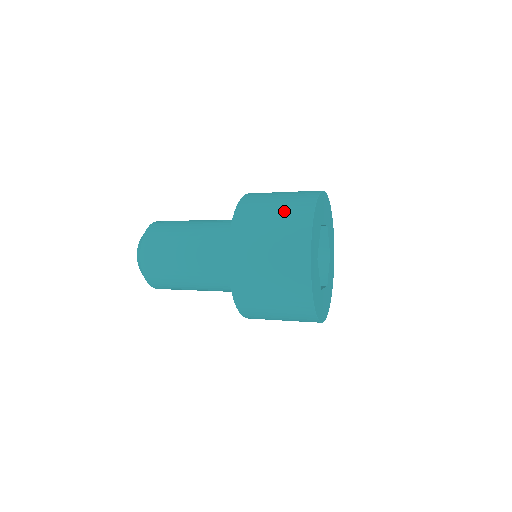
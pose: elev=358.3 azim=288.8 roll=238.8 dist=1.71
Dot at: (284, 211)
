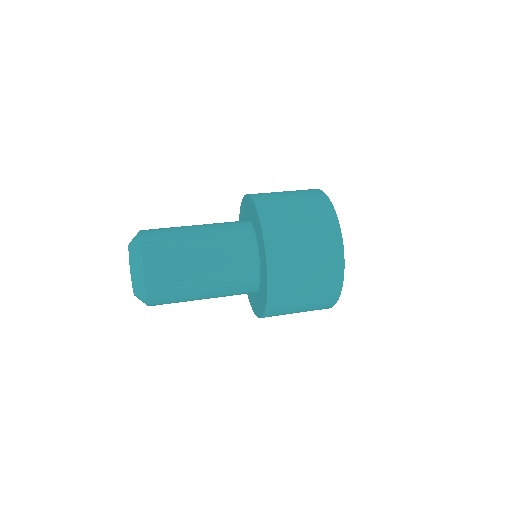
Dot at: (317, 275)
